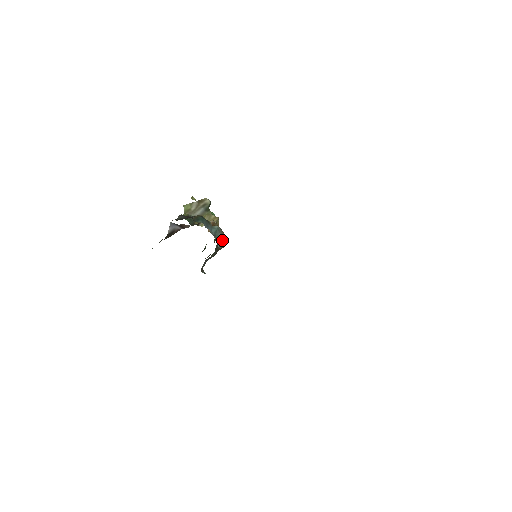
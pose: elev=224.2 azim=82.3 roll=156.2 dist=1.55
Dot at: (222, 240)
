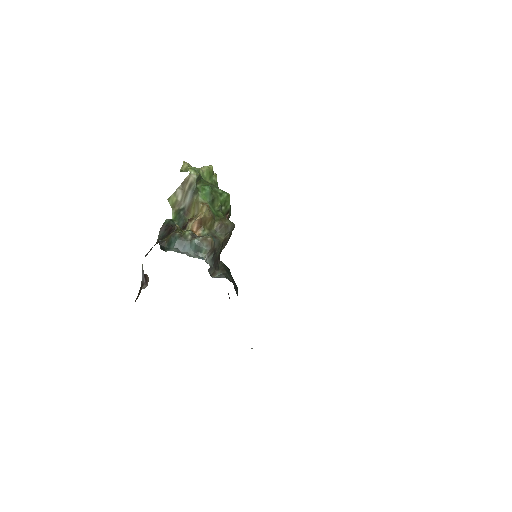
Dot at: (211, 249)
